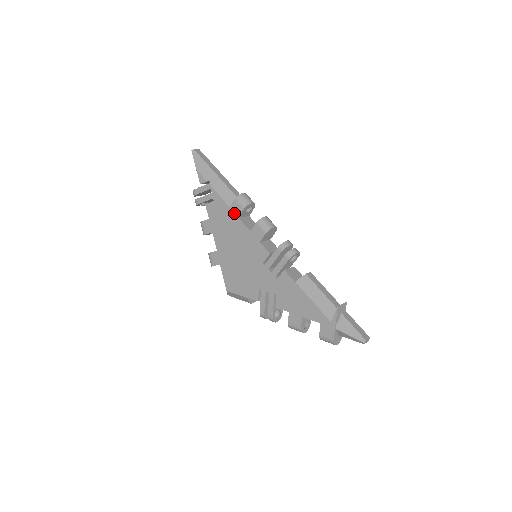
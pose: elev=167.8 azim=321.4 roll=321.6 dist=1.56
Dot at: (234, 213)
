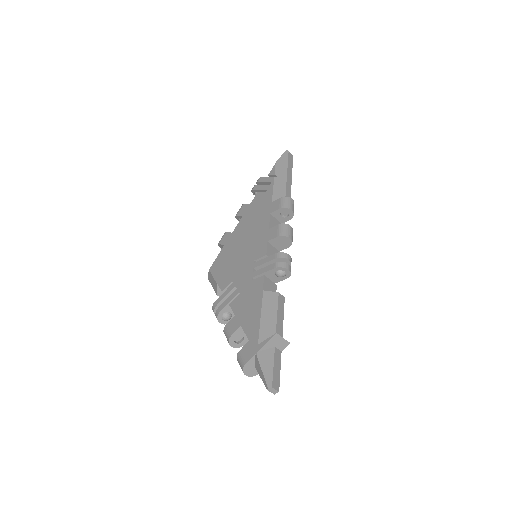
Dot at: (271, 208)
